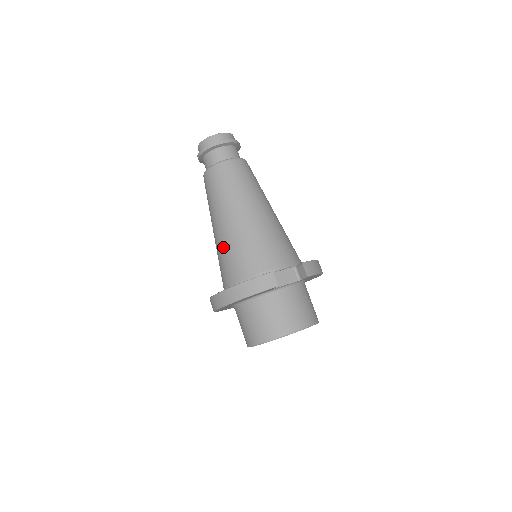
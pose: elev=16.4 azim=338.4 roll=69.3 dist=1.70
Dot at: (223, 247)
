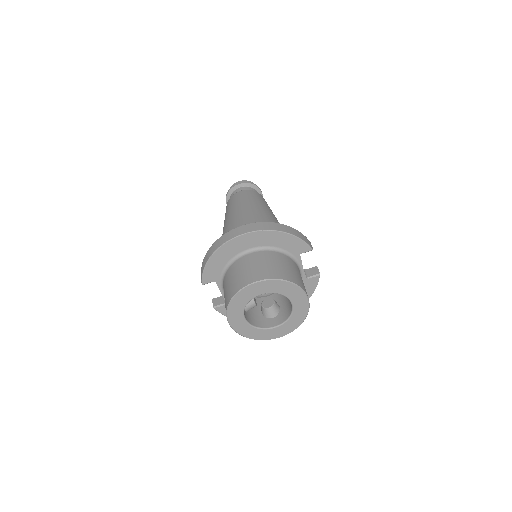
Dot at: (254, 218)
